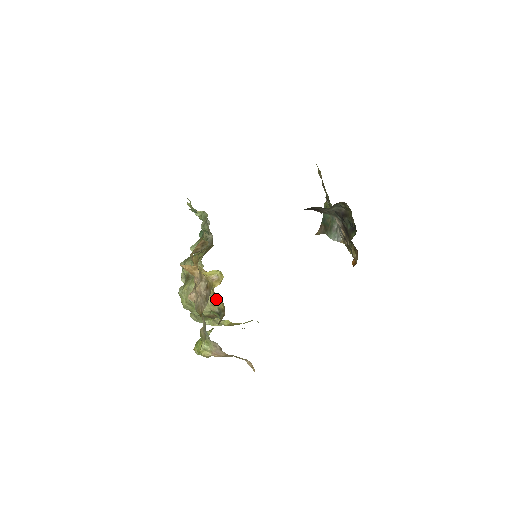
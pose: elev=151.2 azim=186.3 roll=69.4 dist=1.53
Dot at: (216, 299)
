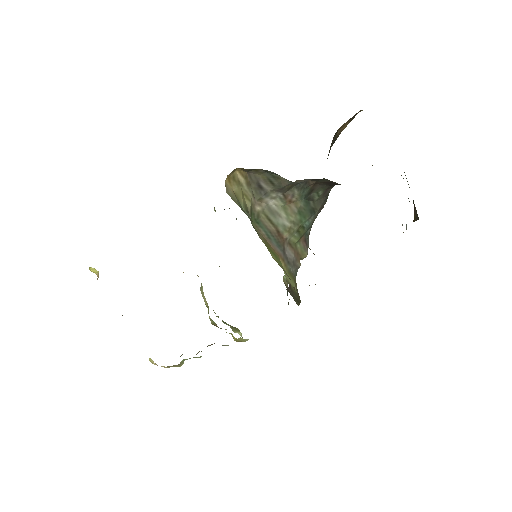
Dot at: occluded
